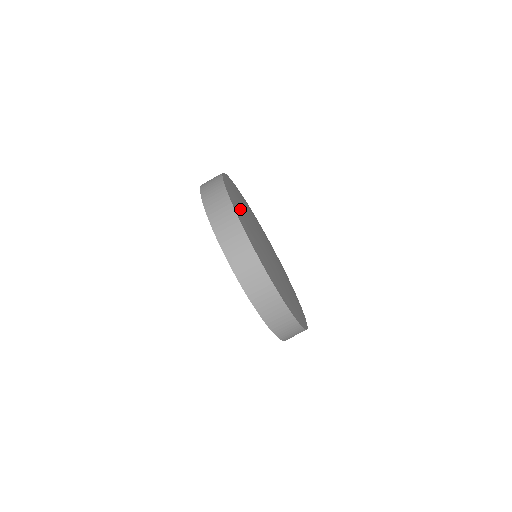
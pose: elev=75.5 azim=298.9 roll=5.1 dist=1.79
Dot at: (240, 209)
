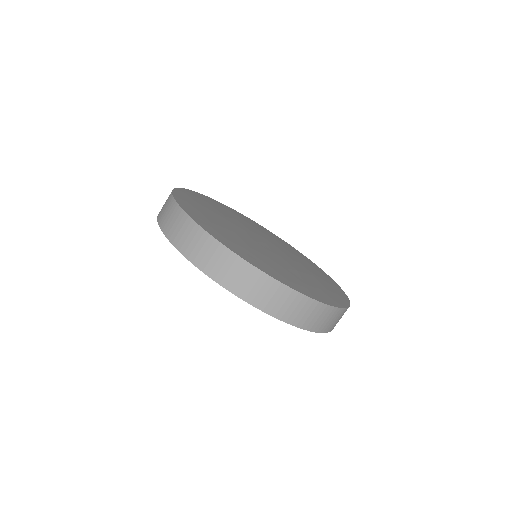
Dot at: (210, 221)
